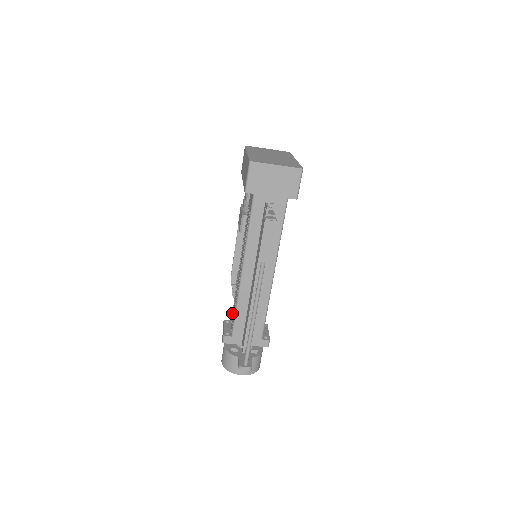
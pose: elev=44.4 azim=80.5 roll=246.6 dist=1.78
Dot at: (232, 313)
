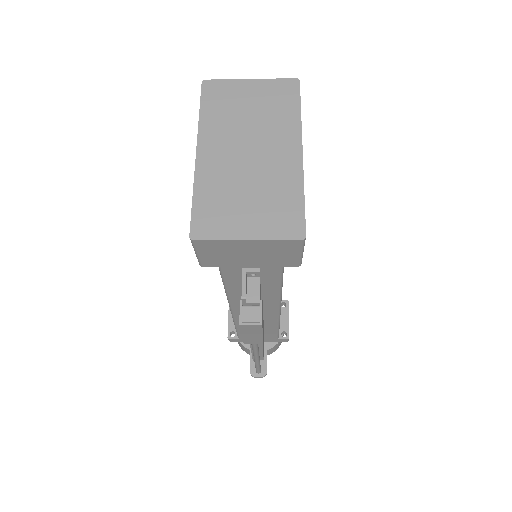
Dot at: occluded
